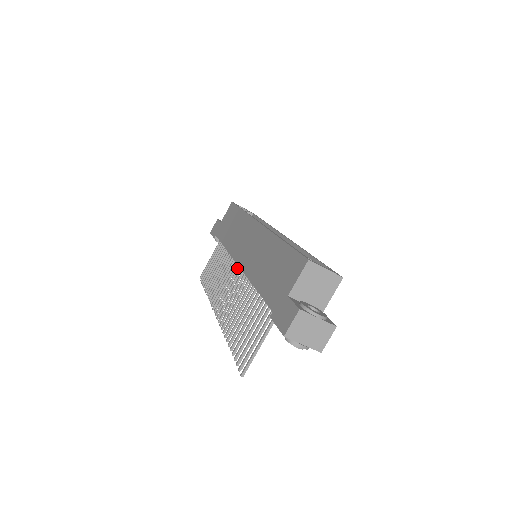
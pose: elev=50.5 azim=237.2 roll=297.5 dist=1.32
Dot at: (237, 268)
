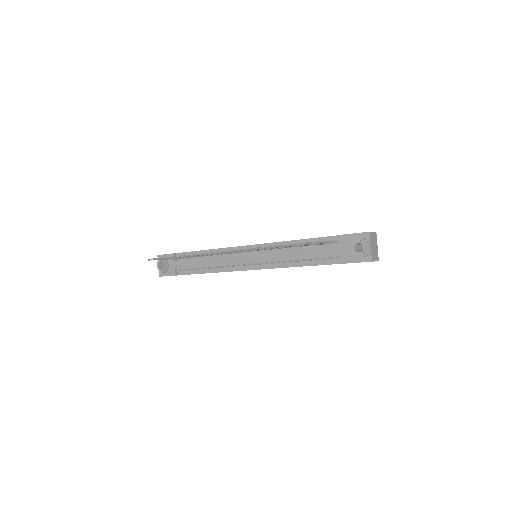
Dot at: occluded
